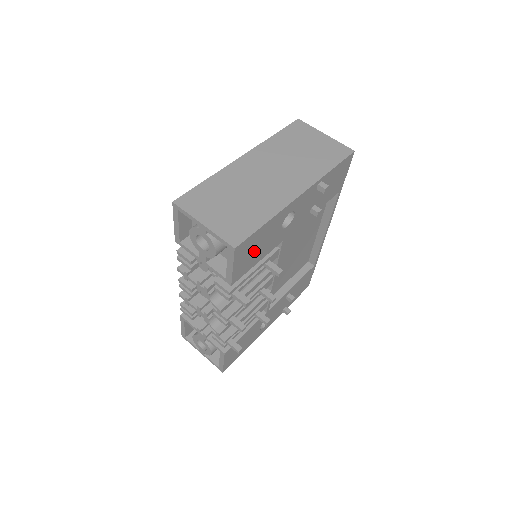
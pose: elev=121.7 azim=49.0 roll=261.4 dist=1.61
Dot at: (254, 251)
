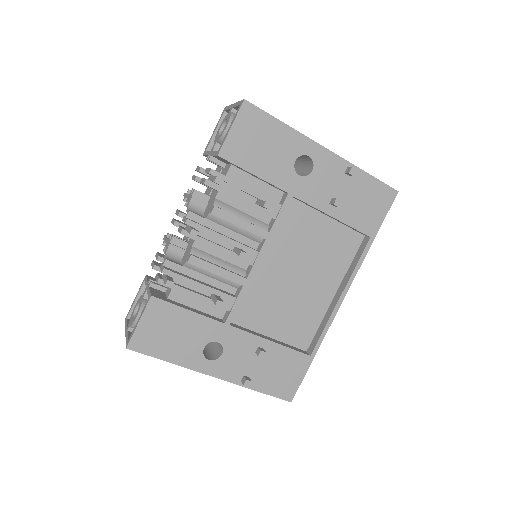
Dot at: (258, 145)
